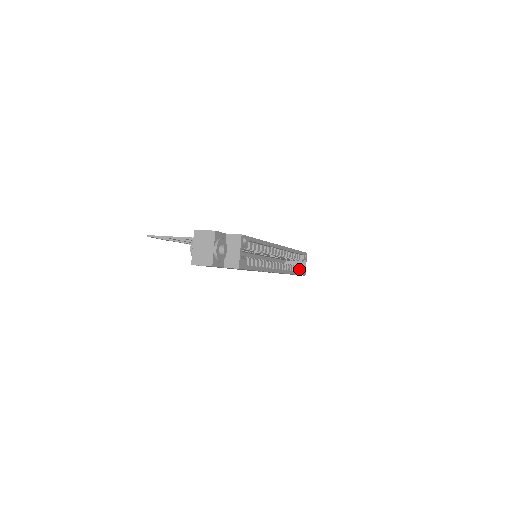
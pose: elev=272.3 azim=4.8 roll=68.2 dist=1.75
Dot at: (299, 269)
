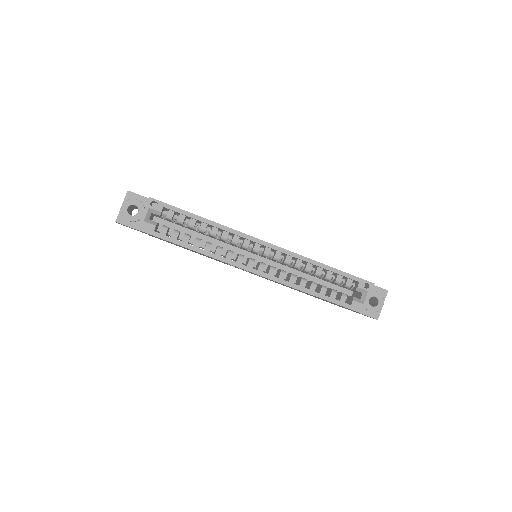
Dot at: (350, 300)
